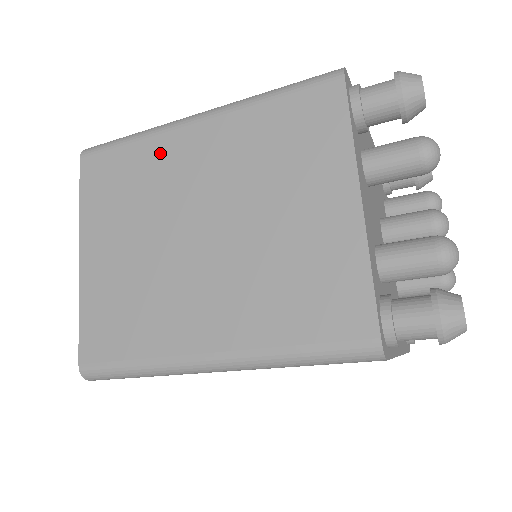
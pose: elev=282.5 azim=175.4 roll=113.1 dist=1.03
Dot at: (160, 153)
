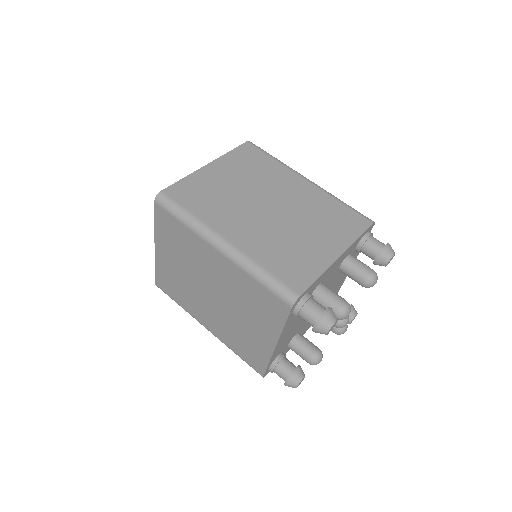
Dot at: (282, 173)
